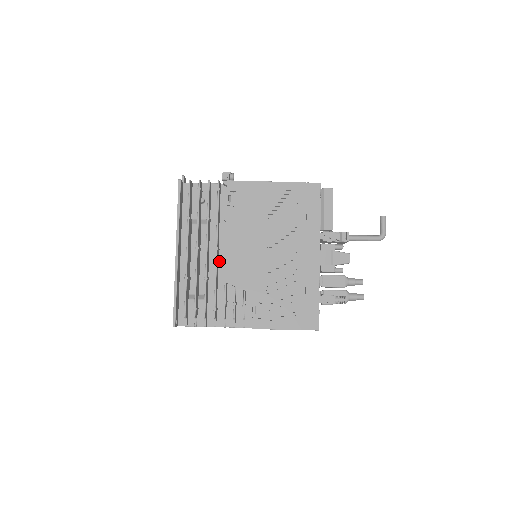
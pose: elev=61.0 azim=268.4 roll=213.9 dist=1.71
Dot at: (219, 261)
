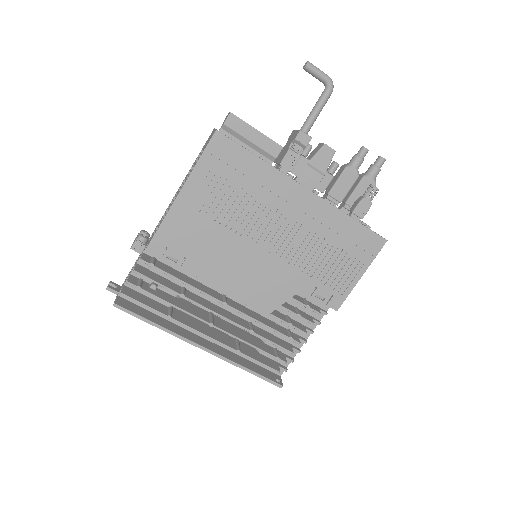
Dot at: (238, 302)
